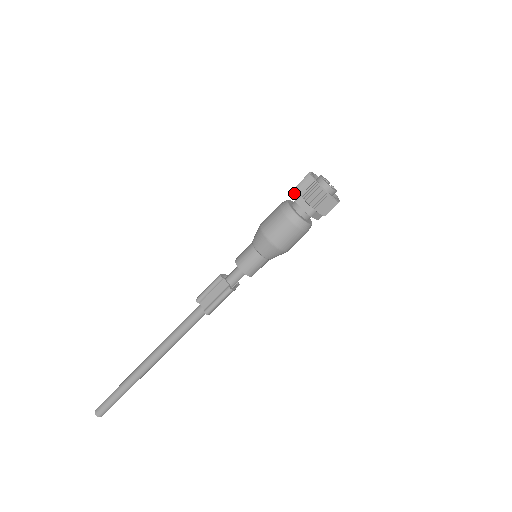
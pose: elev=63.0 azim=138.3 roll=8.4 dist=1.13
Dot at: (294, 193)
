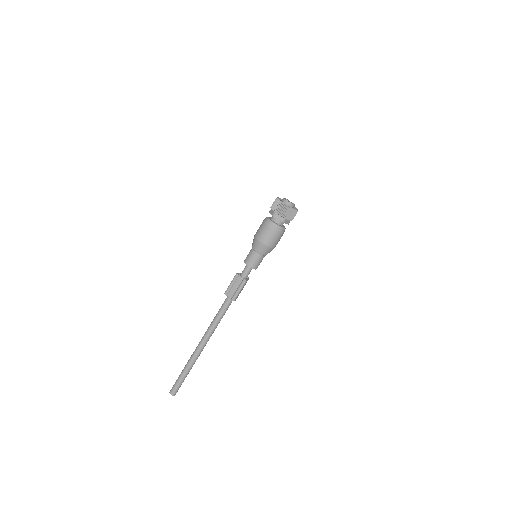
Dot at: (270, 212)
